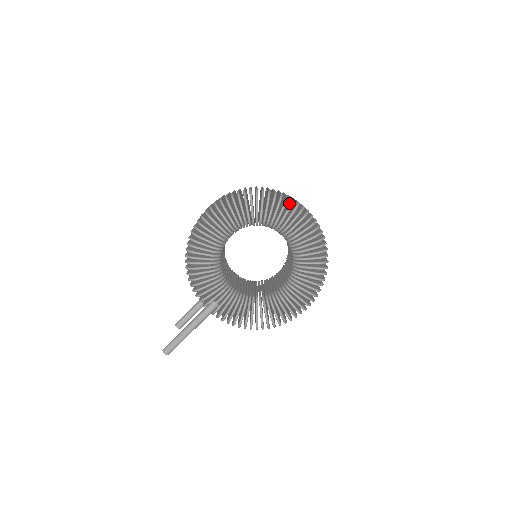
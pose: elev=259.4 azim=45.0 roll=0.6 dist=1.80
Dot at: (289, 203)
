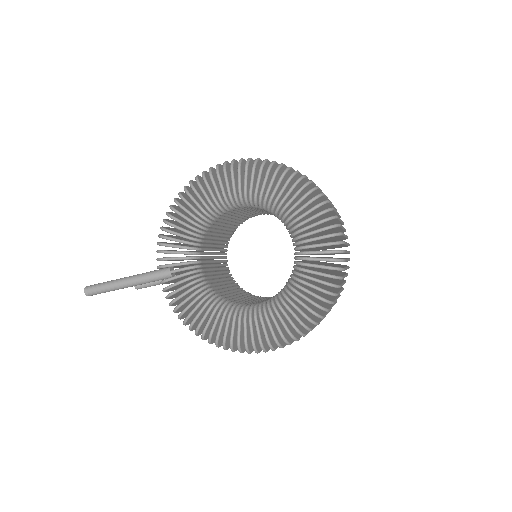
Dot at: occluded
